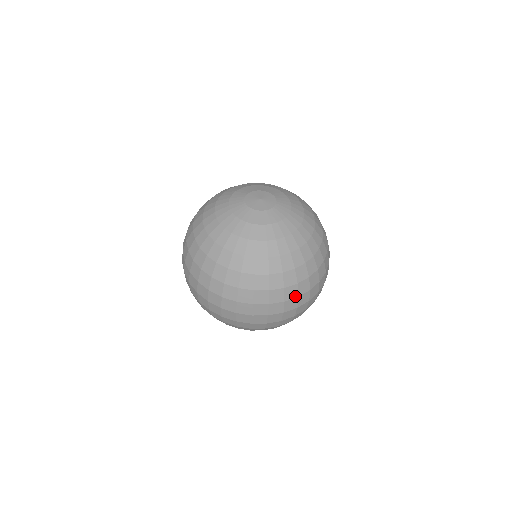
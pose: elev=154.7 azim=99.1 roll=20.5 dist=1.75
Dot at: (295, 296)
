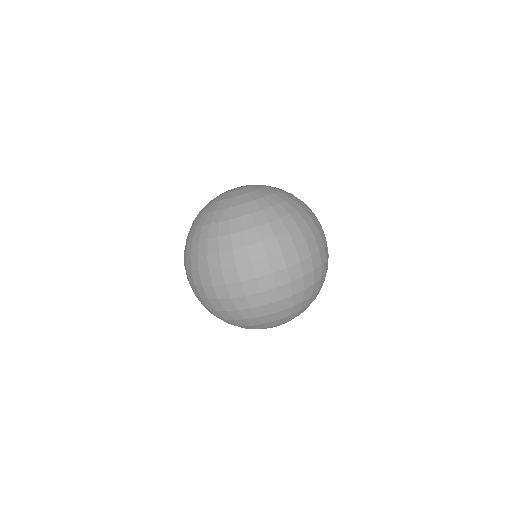
Dot at: (219, 267)
